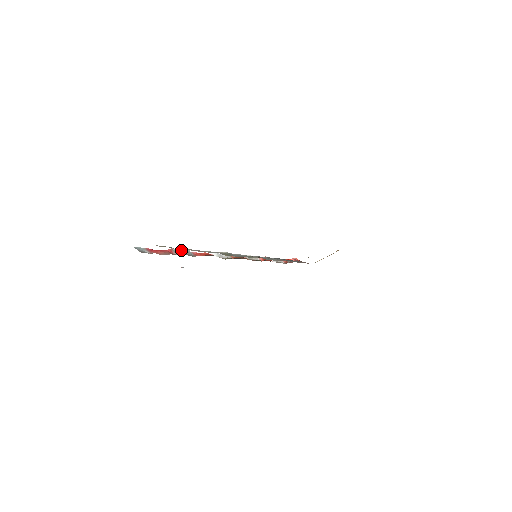
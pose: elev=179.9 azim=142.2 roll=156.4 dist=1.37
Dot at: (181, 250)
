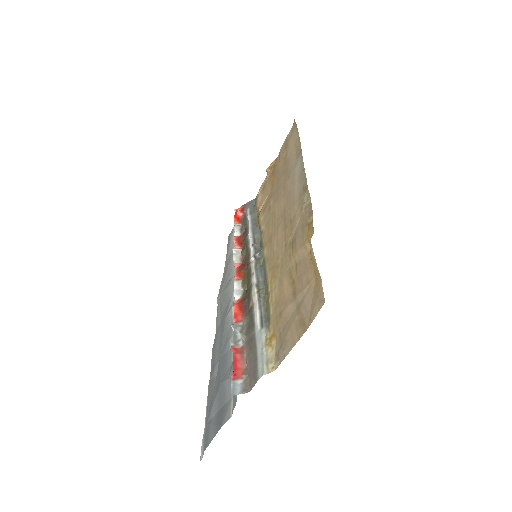
Dot at: (232, 335)
